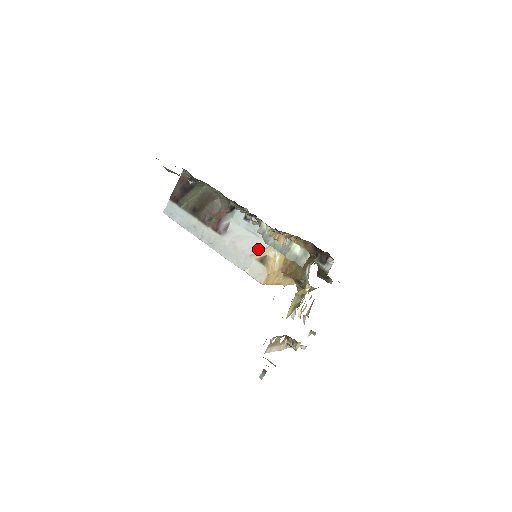
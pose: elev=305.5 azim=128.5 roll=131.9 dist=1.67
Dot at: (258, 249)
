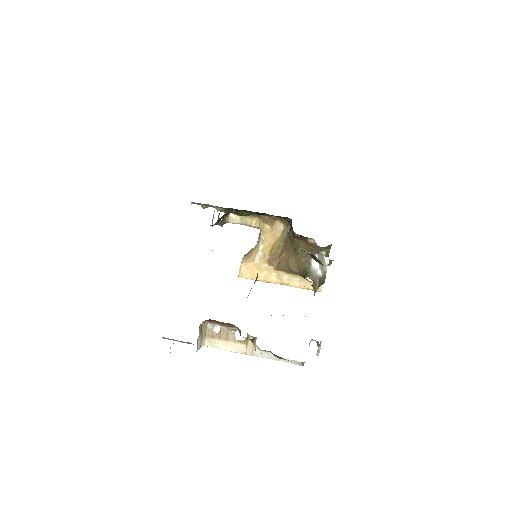
Dot at: occluded
